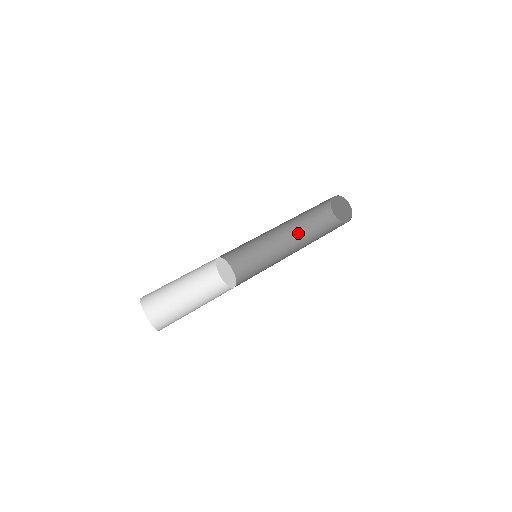
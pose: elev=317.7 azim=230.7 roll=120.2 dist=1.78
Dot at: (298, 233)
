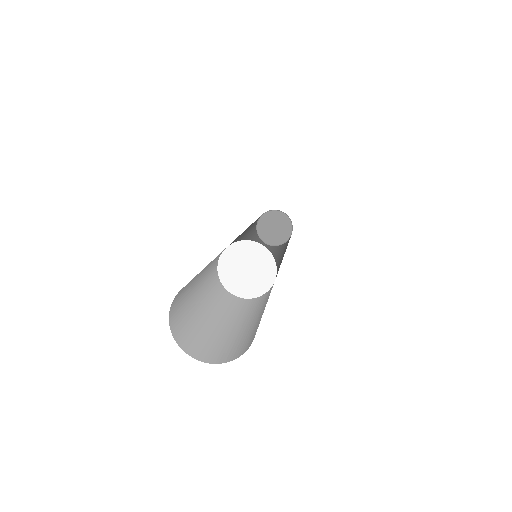
Dot at: occluded
